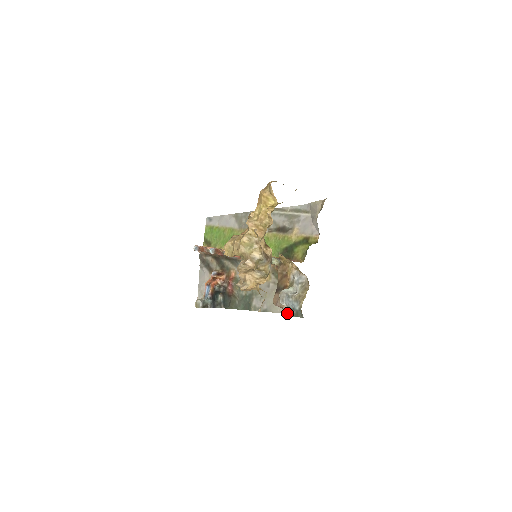
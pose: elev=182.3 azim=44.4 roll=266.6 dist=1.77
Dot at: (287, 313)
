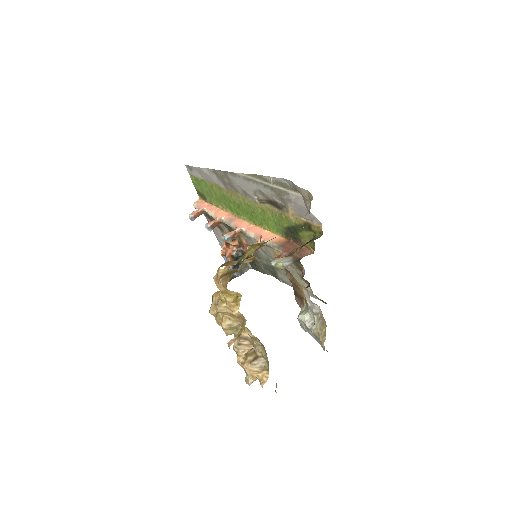
Dot at: occluded
